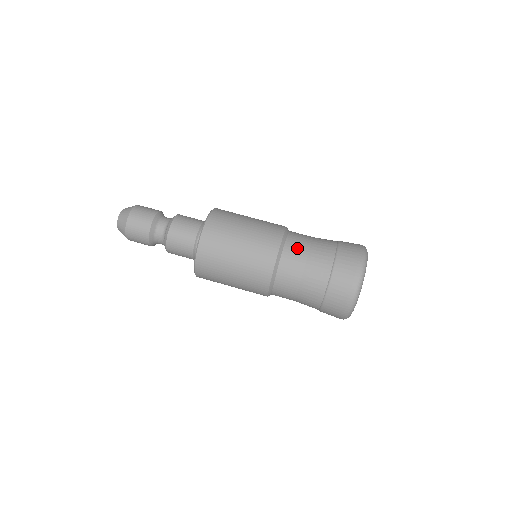
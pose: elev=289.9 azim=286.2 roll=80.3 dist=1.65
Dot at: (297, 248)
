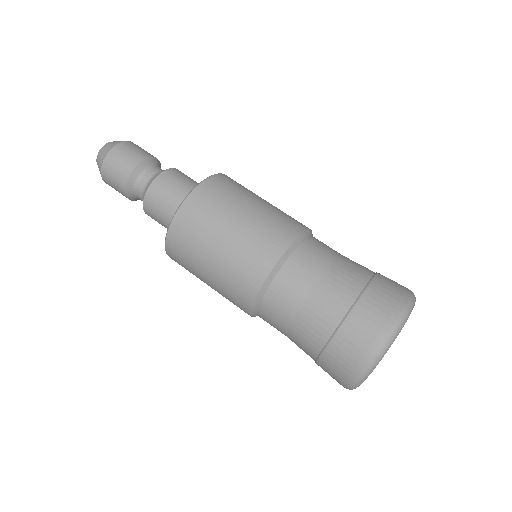
Dot at: (285, 298)
